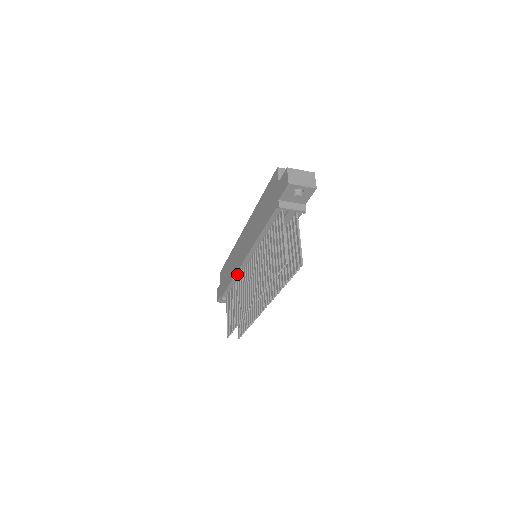
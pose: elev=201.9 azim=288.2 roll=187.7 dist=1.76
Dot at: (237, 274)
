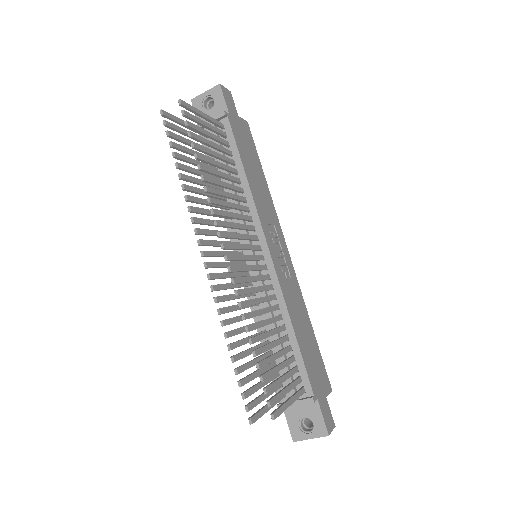
Dot at: (254, 310)
